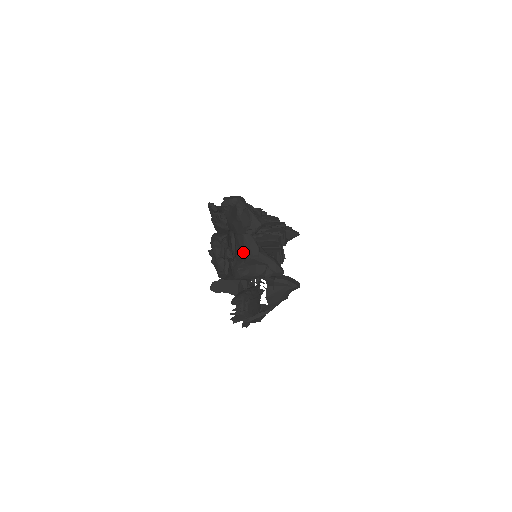
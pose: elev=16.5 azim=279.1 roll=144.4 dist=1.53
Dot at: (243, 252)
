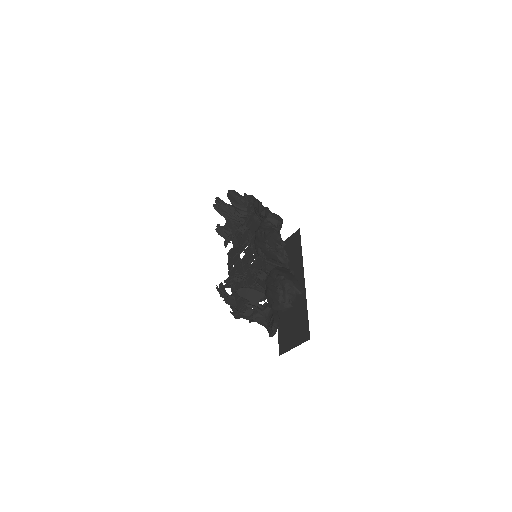
Dot at: occluded
